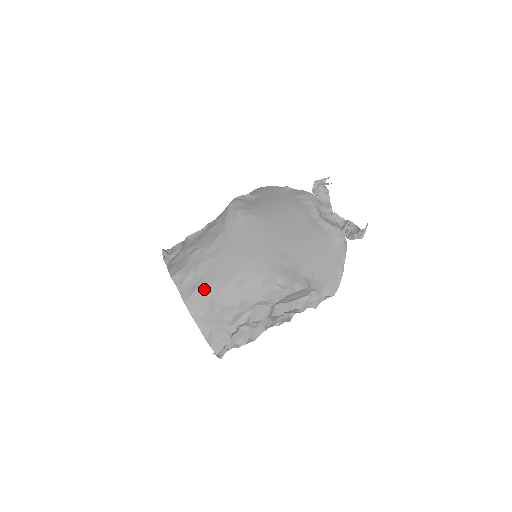
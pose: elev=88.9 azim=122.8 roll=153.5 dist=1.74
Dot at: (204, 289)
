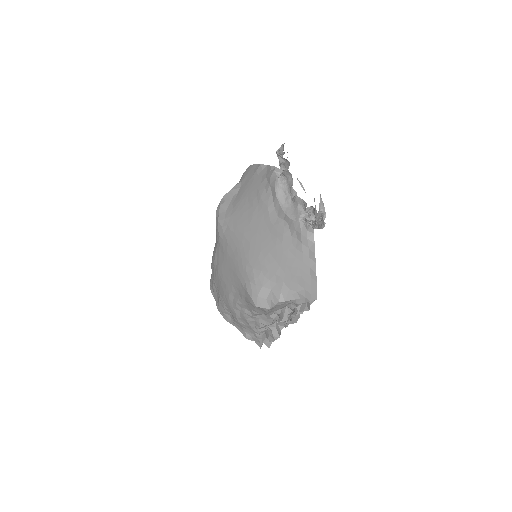
Dot at: (222, 303)
